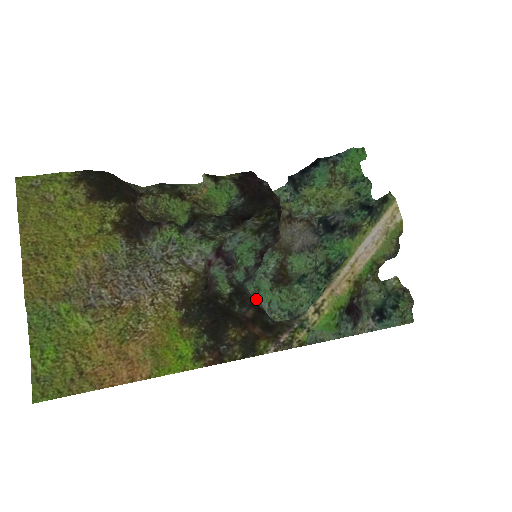
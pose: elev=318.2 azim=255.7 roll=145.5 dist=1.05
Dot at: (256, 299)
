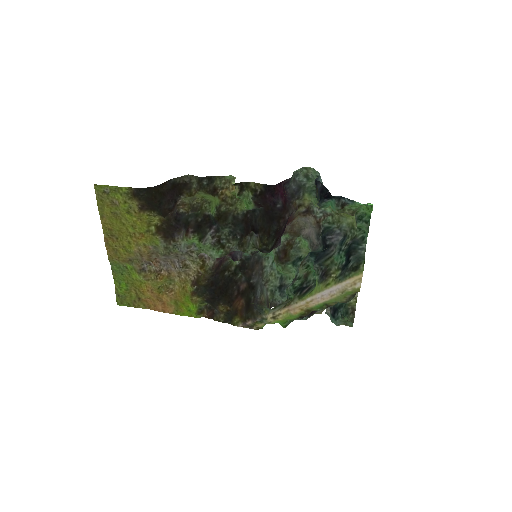
Dot at: (264, 257)
